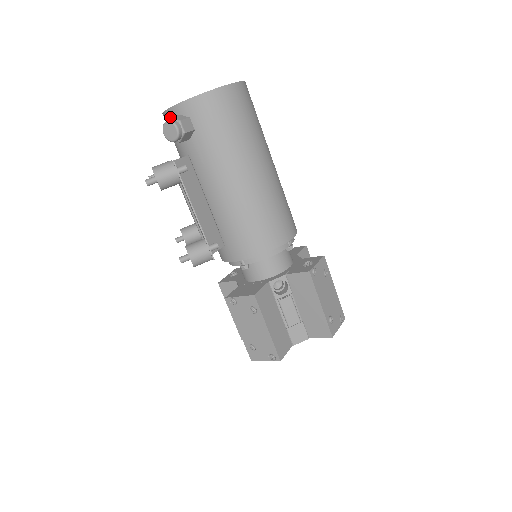
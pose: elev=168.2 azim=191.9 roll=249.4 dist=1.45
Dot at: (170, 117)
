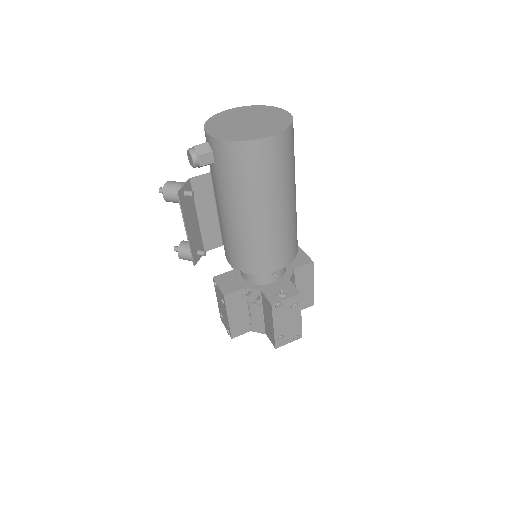
Dot at: (195, 146)
